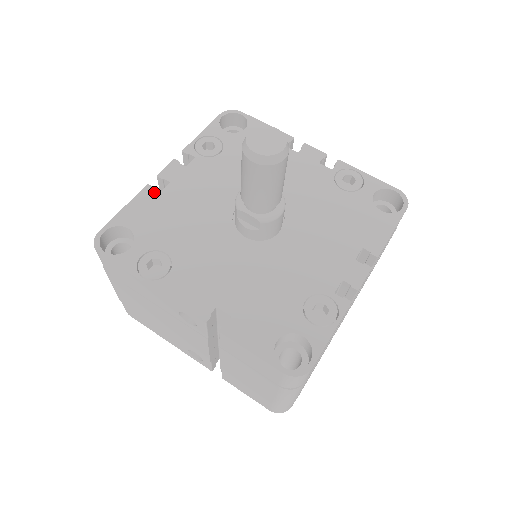
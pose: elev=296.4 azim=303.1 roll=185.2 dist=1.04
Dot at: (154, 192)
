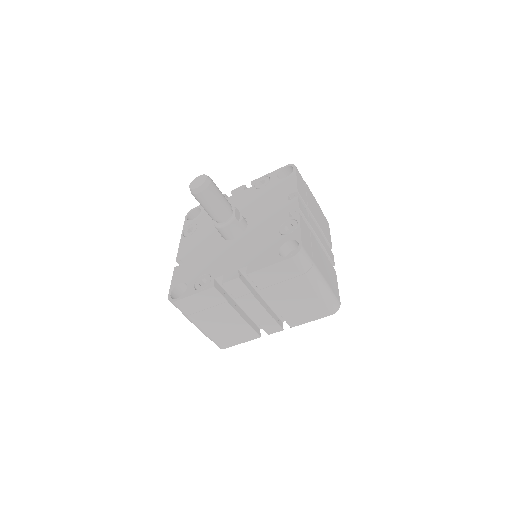
Dot at: occluded
